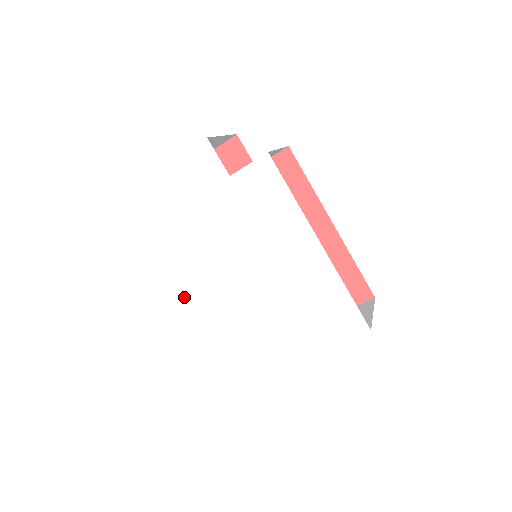
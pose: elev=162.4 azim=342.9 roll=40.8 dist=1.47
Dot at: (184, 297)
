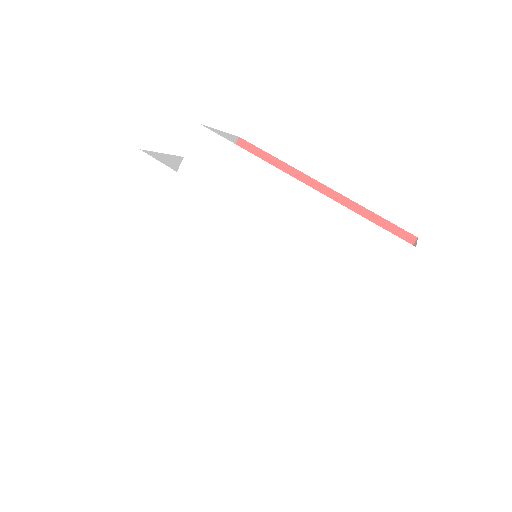
Dot at: (195, 337)
